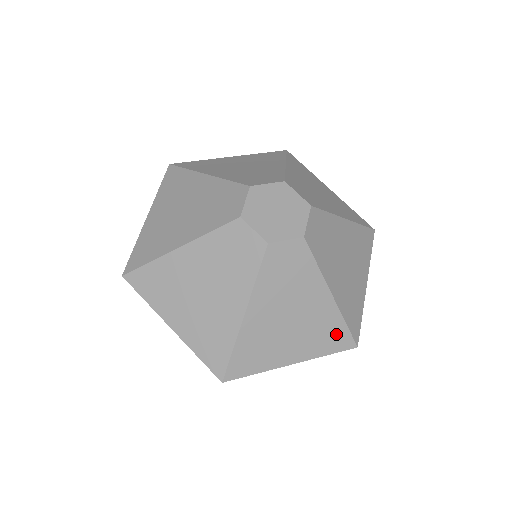
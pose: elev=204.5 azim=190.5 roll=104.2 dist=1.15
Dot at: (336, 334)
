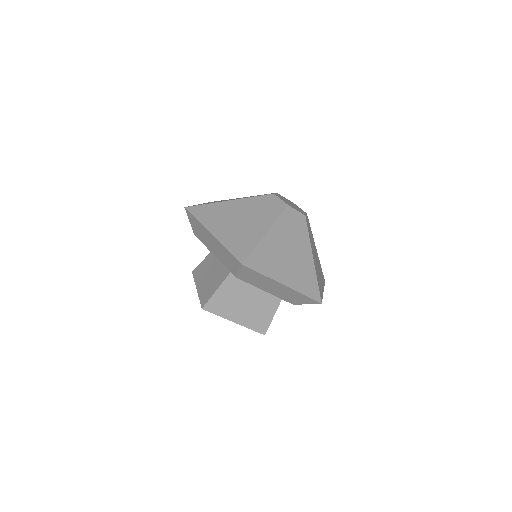
Dot at: (244, 247)
